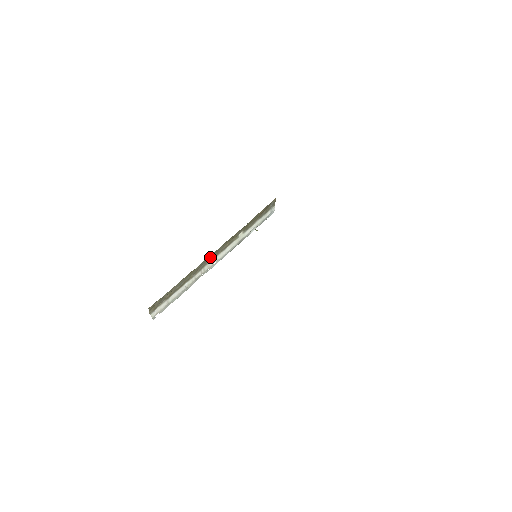
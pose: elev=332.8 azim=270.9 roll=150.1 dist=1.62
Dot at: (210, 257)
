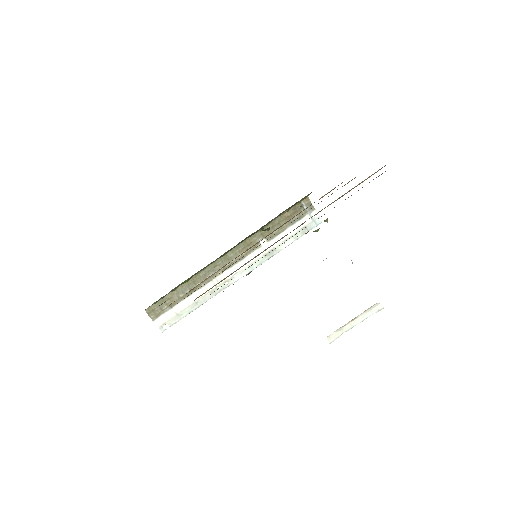
Dot at: (220, 265)
